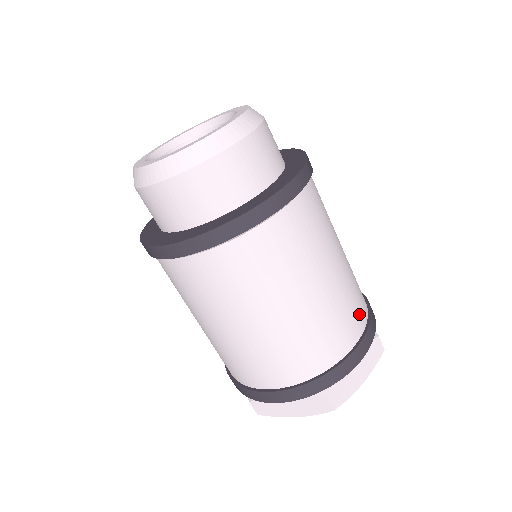
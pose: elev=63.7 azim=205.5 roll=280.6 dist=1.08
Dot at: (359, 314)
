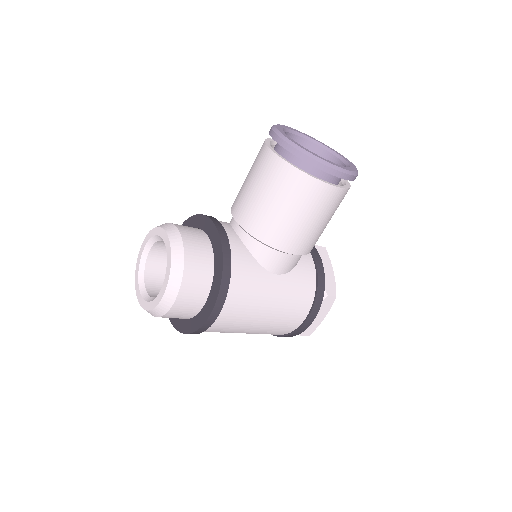
Dot at: (276, 334)
